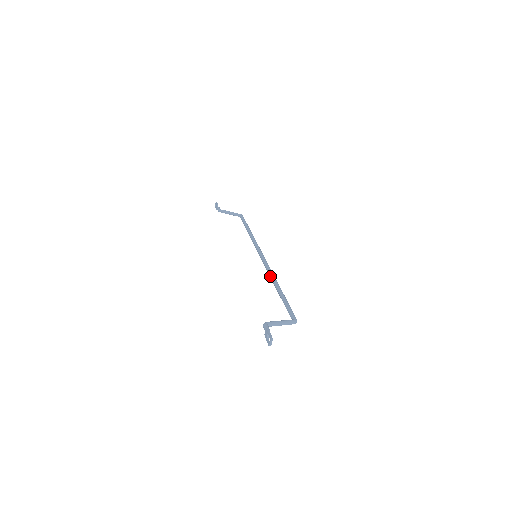
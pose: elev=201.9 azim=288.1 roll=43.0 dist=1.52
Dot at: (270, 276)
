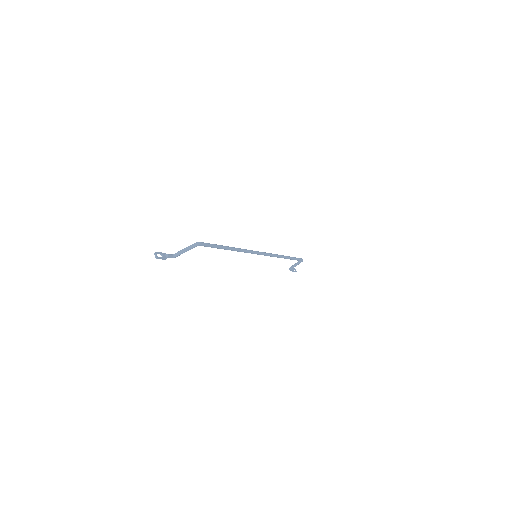
Dot at: (239, 251)
